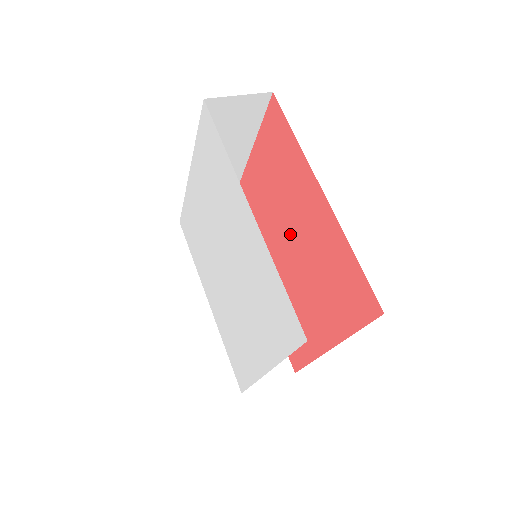
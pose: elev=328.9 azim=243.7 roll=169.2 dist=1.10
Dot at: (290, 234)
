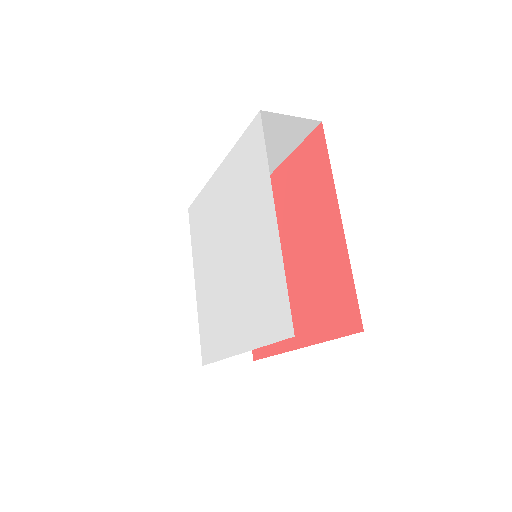
Dot at: occluded
